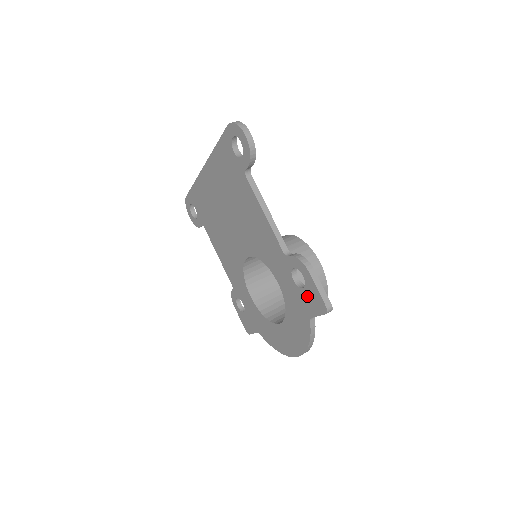
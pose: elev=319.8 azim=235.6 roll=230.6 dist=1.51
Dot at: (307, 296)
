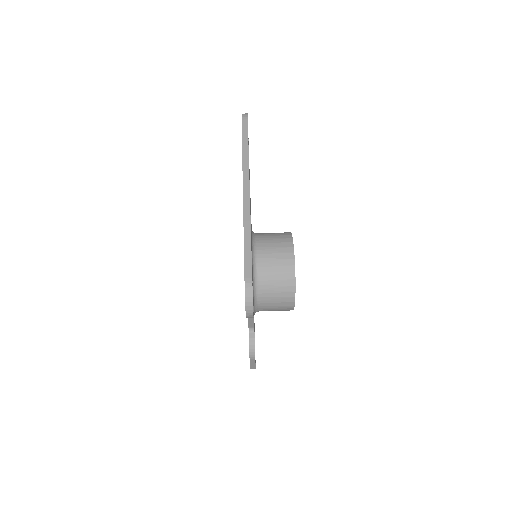
Dot at: occluded
